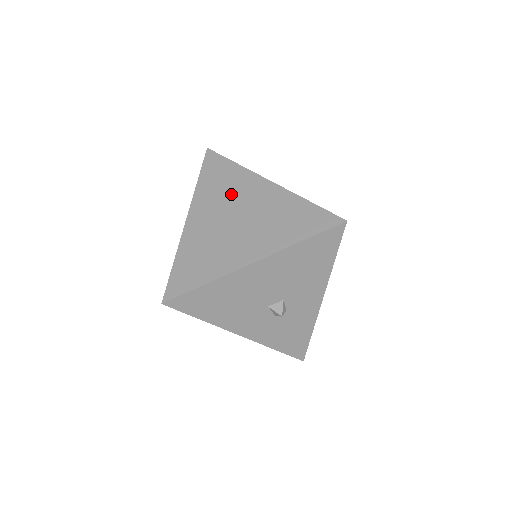
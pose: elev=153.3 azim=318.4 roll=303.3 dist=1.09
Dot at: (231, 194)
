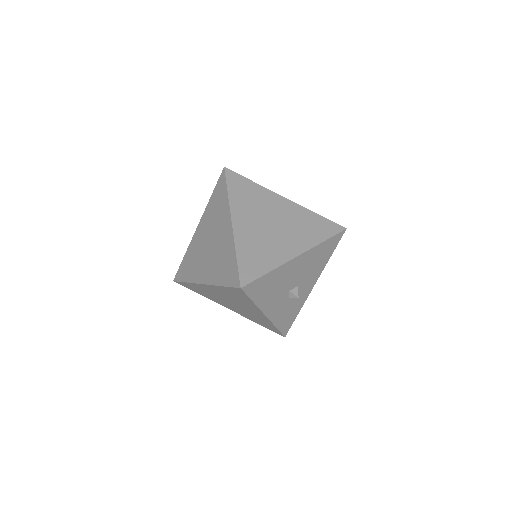
Dot at: (261, 205)
